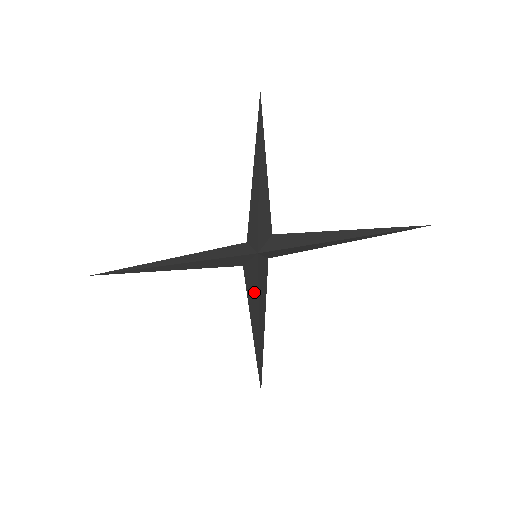
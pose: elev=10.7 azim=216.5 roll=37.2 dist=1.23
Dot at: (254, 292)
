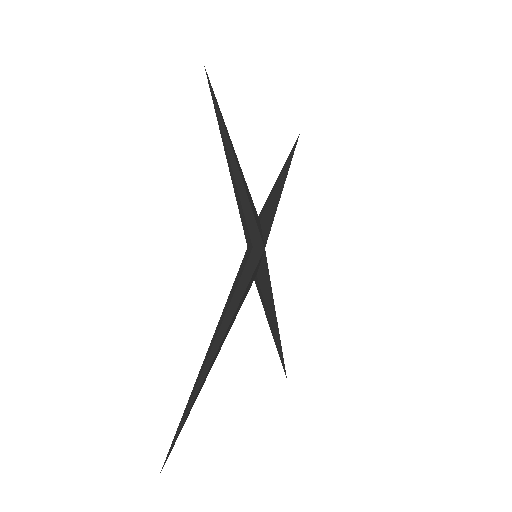
Dot at: (268, 292)
